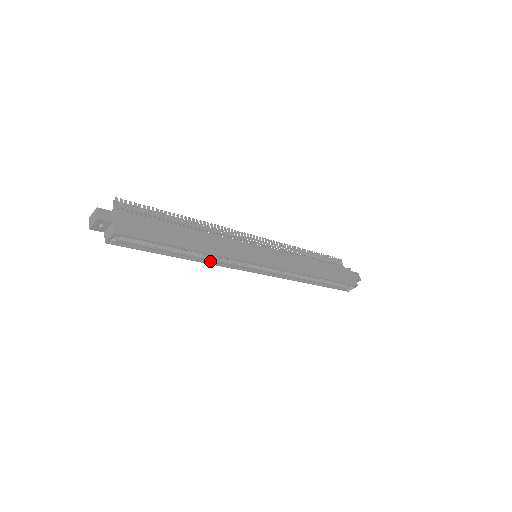
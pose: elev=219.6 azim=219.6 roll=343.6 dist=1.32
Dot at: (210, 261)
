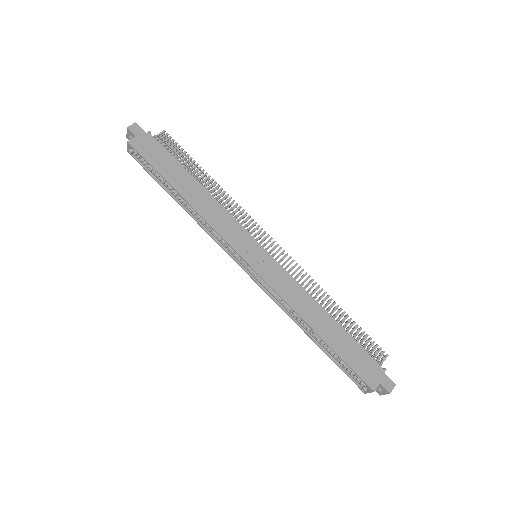
Dot at: (202, 224)
